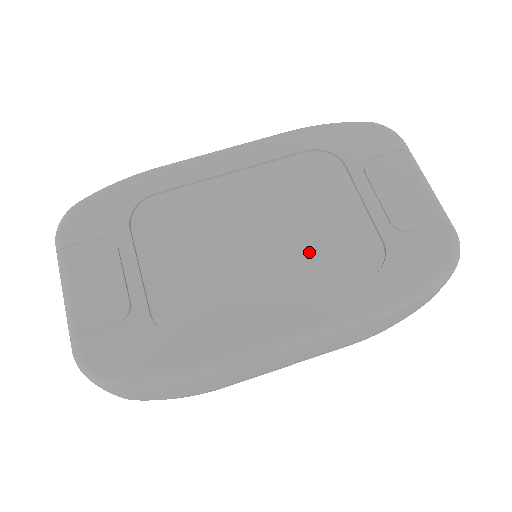
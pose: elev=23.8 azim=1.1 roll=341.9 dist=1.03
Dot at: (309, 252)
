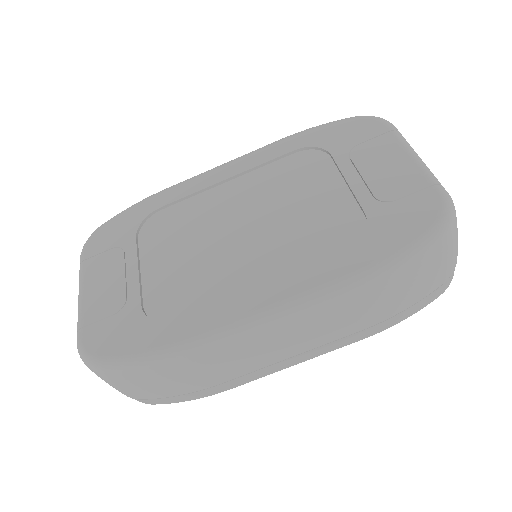
Dot at: (290, 235)
